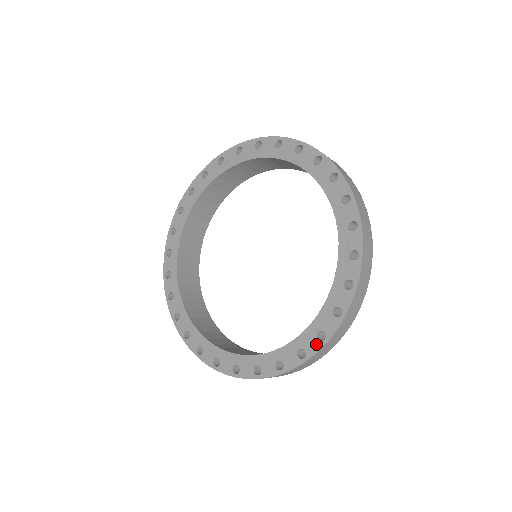
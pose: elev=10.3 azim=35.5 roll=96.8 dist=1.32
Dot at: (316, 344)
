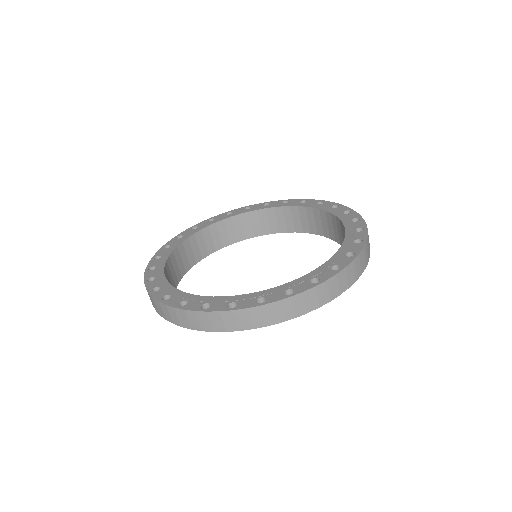
Dot at: (348, 259)
